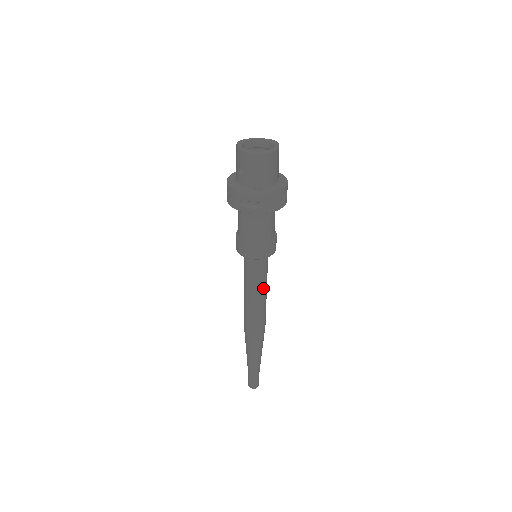
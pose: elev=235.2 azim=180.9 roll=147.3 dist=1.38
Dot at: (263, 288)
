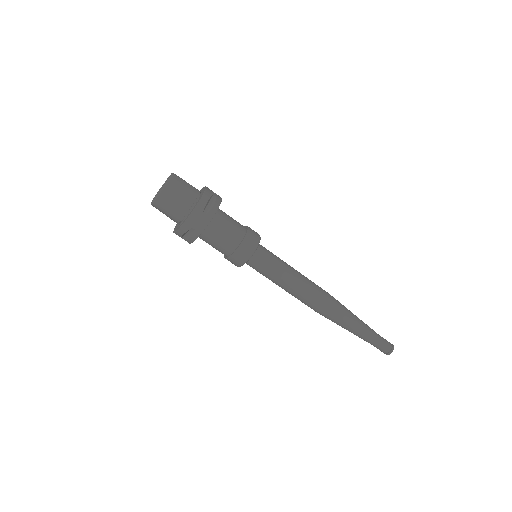
Dot at: (285, 276)
